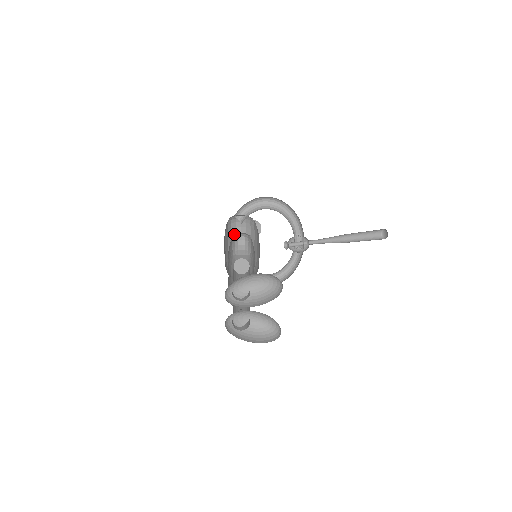
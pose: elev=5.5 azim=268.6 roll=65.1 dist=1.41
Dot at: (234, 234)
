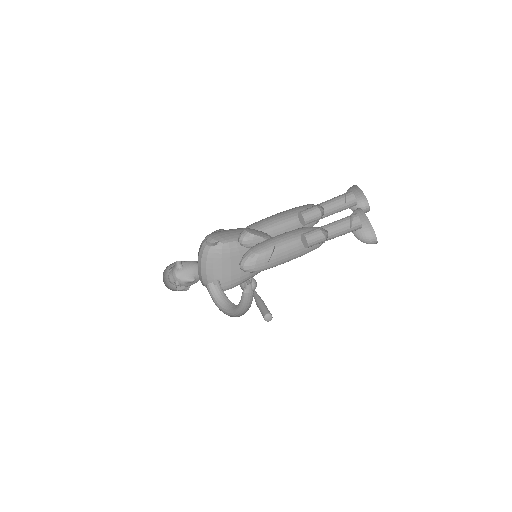
Dot at: occluded
